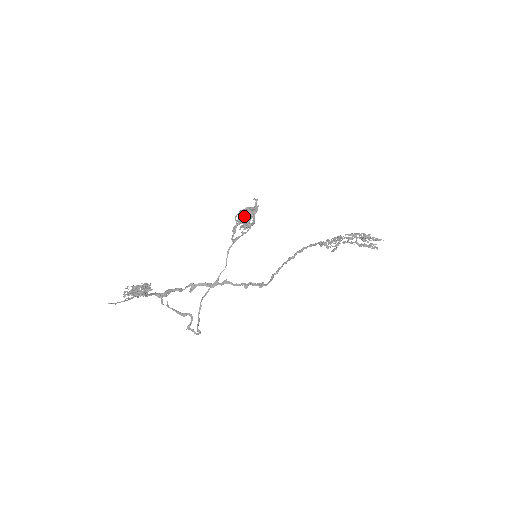
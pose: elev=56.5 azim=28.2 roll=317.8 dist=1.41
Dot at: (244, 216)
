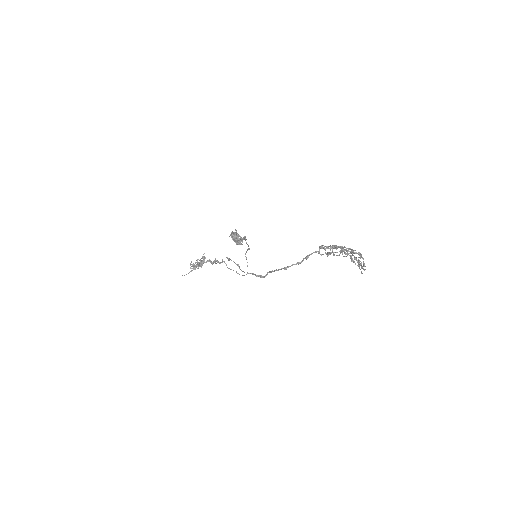
Dot at: (233, 240)
